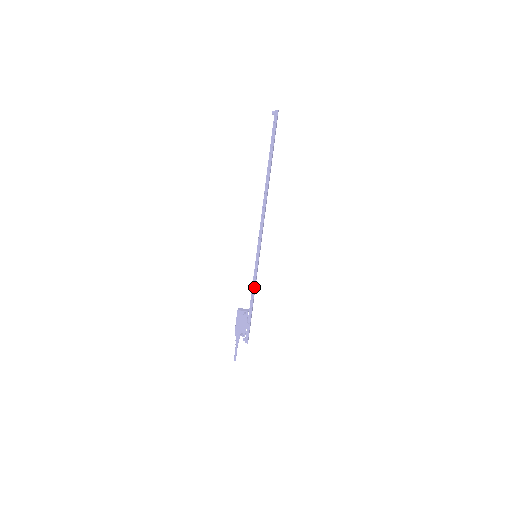
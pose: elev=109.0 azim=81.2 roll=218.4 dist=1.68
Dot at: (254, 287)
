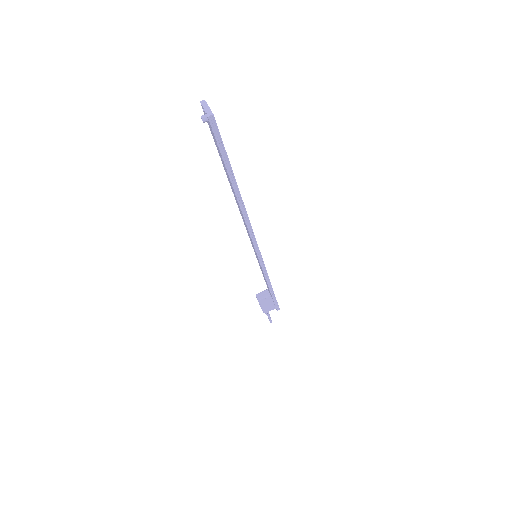
Dot at: (268, 279)
